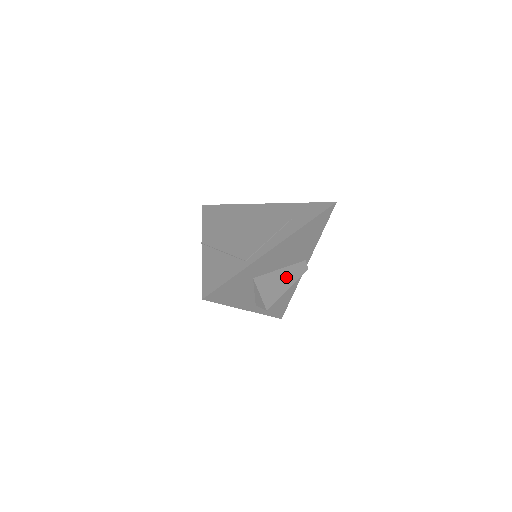
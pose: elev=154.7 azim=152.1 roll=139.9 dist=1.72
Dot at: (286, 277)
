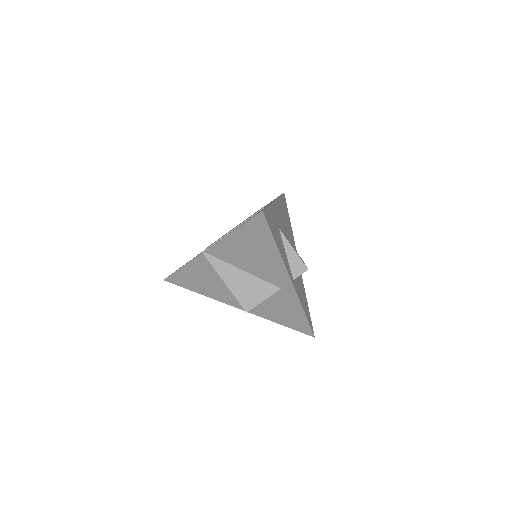
Dot at: occluded
